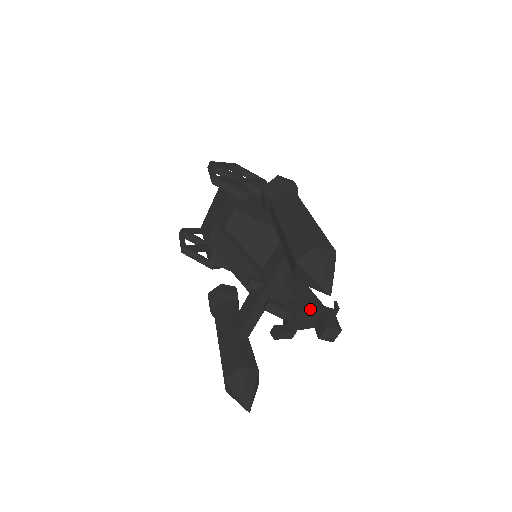
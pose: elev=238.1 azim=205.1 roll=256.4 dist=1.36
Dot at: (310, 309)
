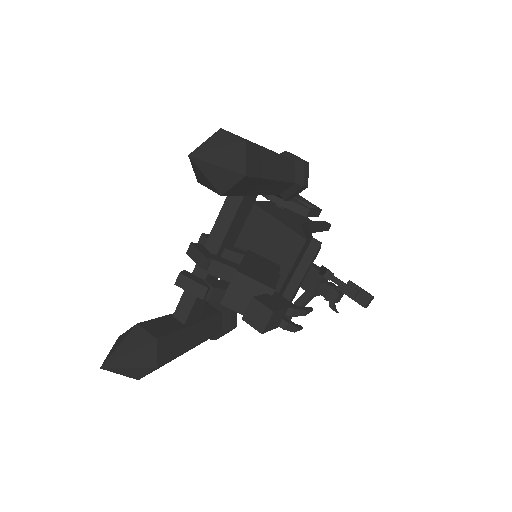
Dot at: (245, 273)
